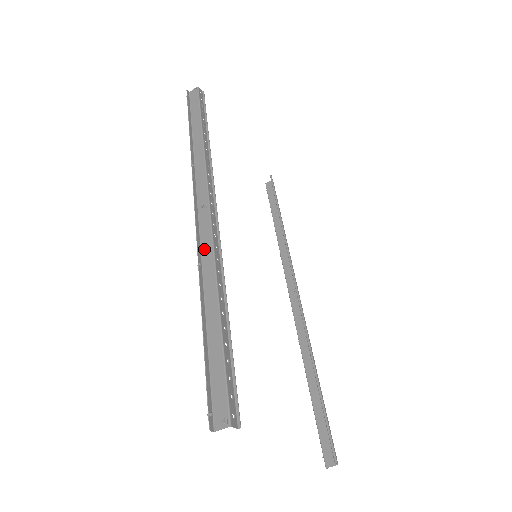
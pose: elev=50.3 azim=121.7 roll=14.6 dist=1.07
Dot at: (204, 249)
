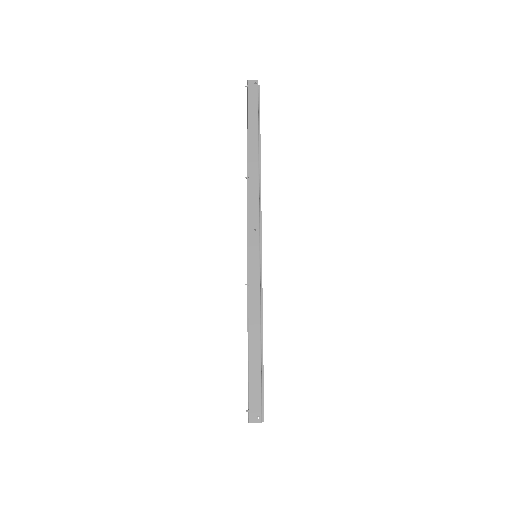
Dot at: (251, 271)
